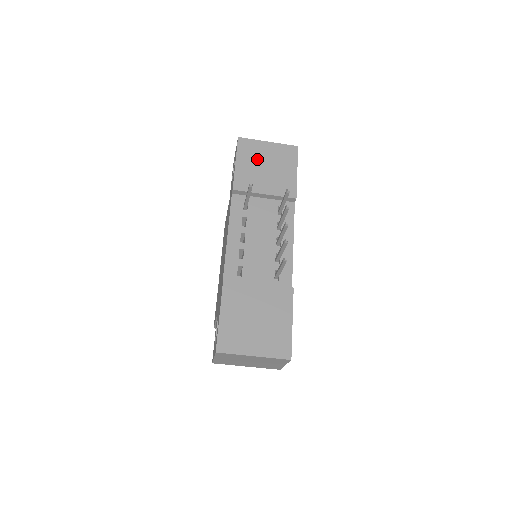
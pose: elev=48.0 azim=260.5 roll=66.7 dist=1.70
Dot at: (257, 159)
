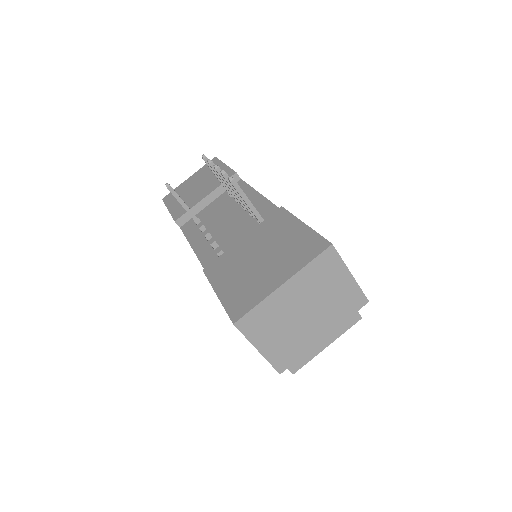
Dot at: (185, 192)
